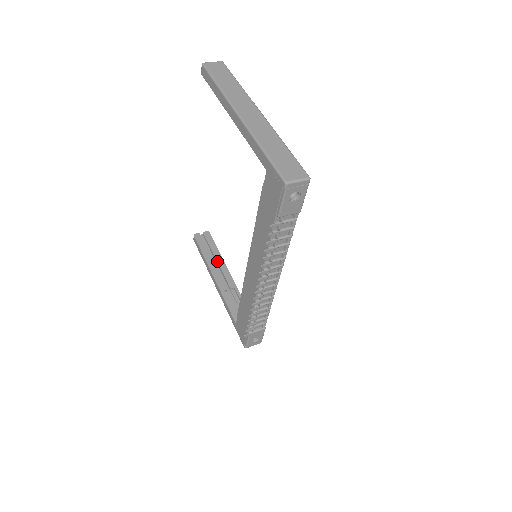
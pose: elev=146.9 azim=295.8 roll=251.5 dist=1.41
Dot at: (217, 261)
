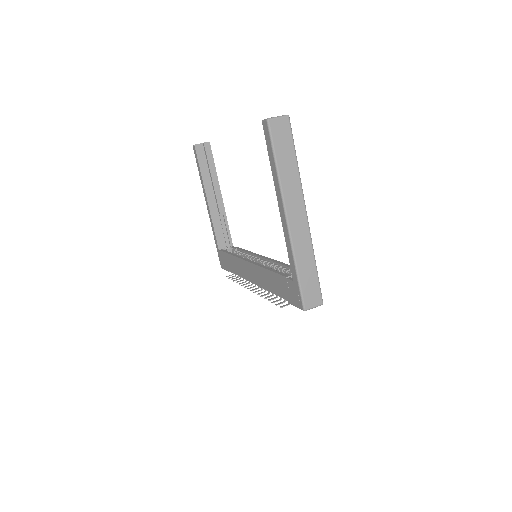
Dot at: (213, 182)
